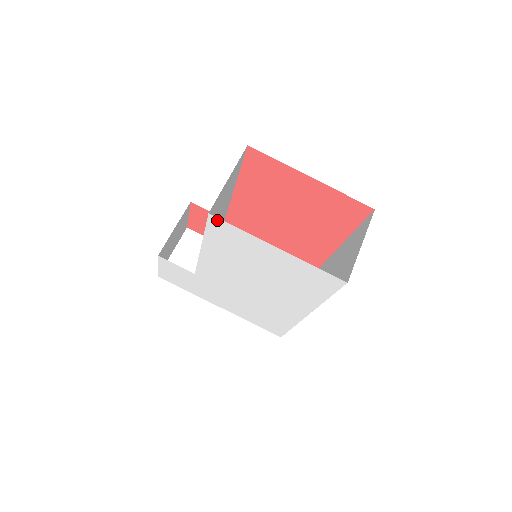
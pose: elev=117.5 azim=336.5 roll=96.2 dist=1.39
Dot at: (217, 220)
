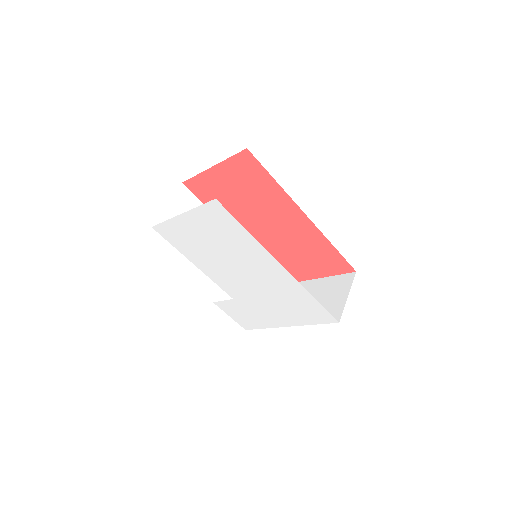
Dot at: (158, 228)
